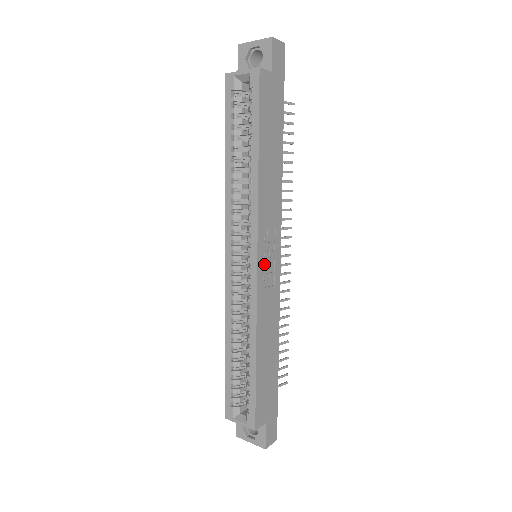
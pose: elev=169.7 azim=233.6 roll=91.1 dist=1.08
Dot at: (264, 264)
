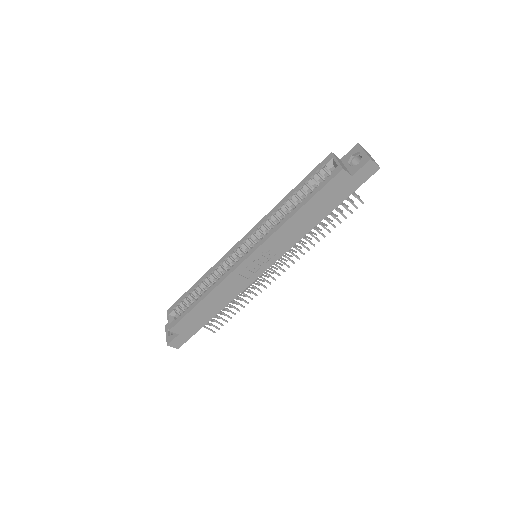
Dot at: (251, 264)
